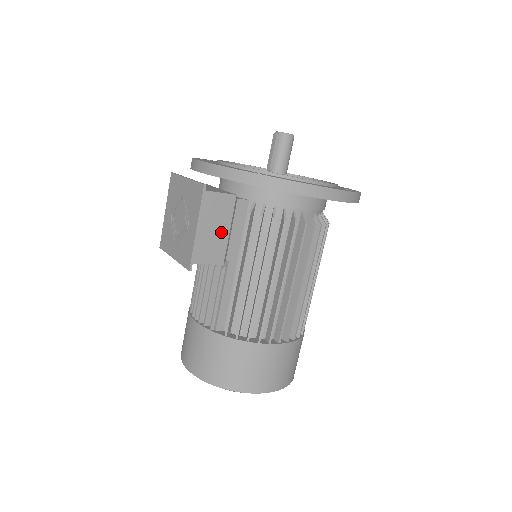
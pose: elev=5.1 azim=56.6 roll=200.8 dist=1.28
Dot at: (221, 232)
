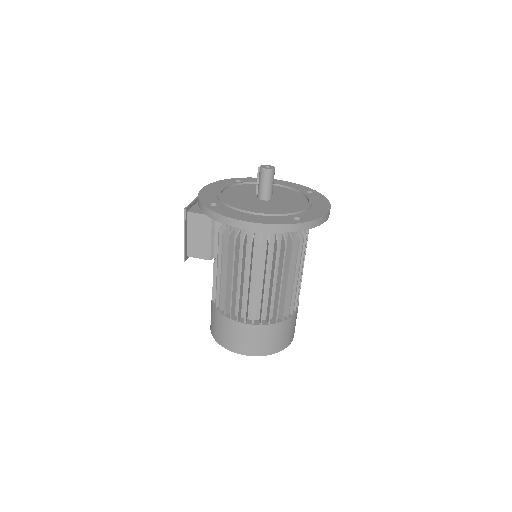
Dot at: (205, 239)
